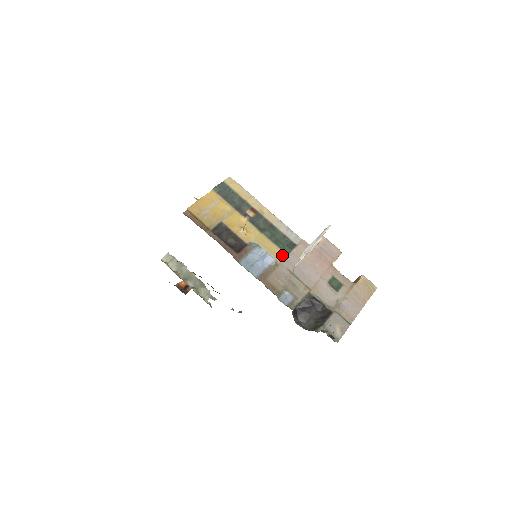
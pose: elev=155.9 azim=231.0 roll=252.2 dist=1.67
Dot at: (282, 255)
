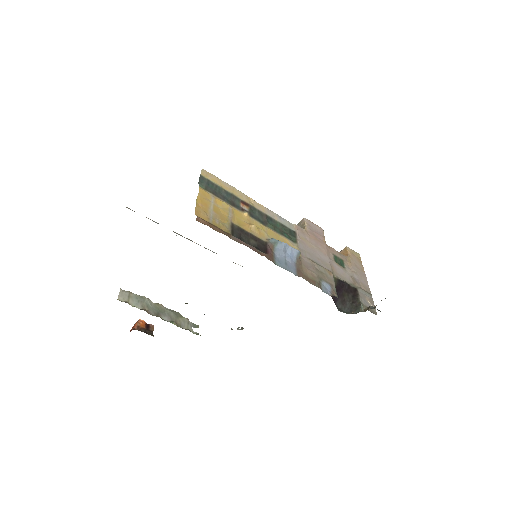
Dot at: (294, 245)
